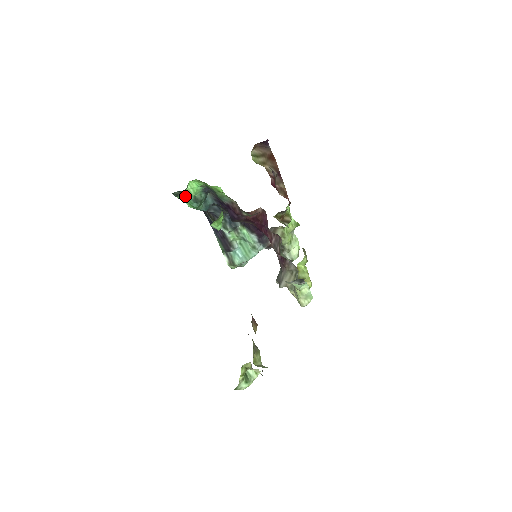
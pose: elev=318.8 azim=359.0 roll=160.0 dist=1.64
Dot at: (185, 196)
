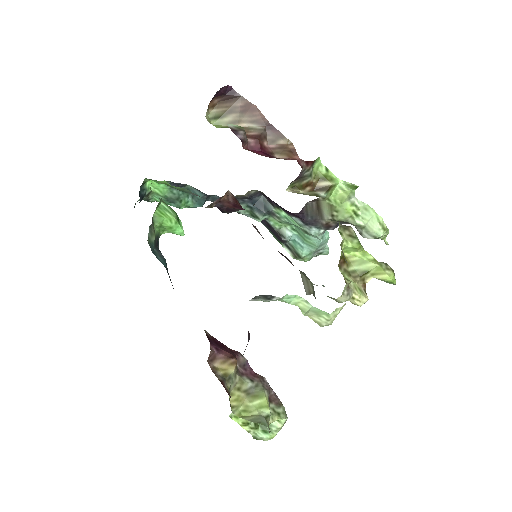
Dot at: (158, 198)
